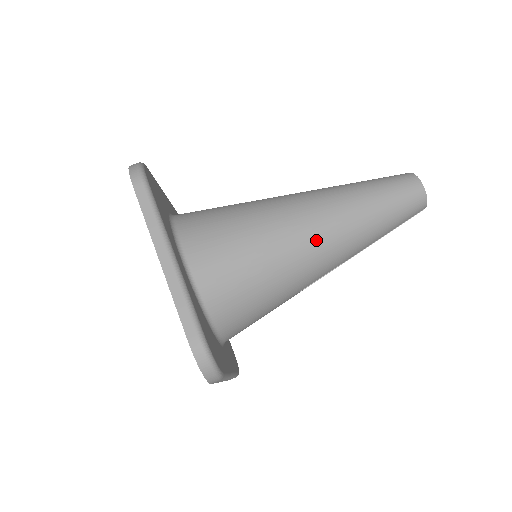
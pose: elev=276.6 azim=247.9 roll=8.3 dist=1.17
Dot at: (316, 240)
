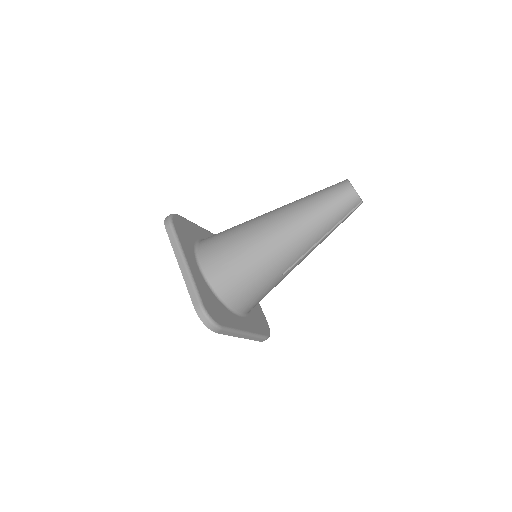
Dot at: (278, 239)
